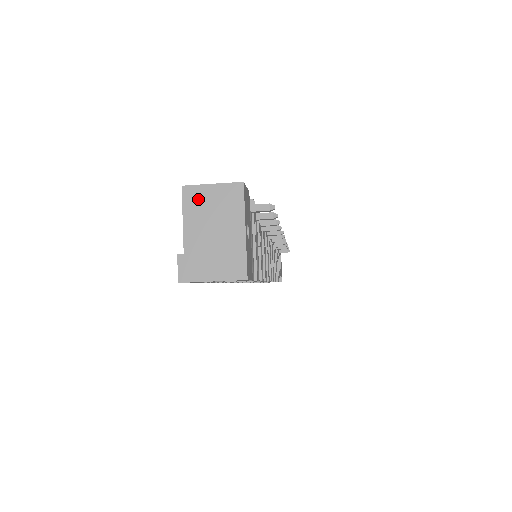
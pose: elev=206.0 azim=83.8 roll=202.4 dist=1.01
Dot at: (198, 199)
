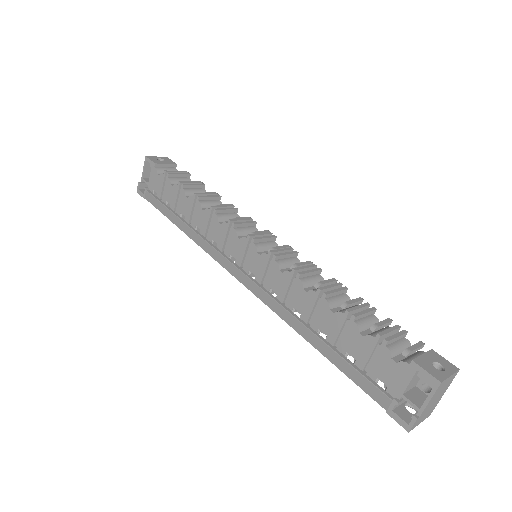
Dot at: (442, 387)
